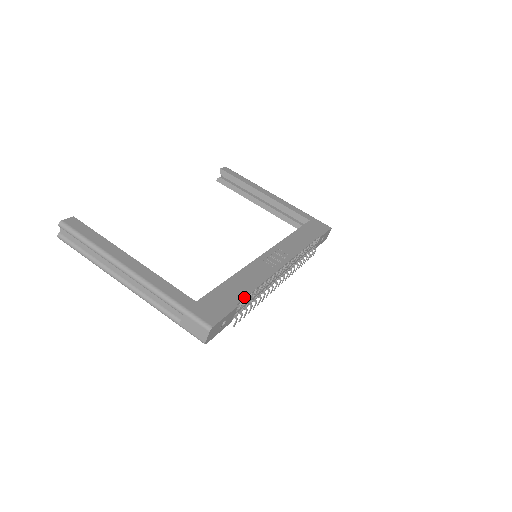
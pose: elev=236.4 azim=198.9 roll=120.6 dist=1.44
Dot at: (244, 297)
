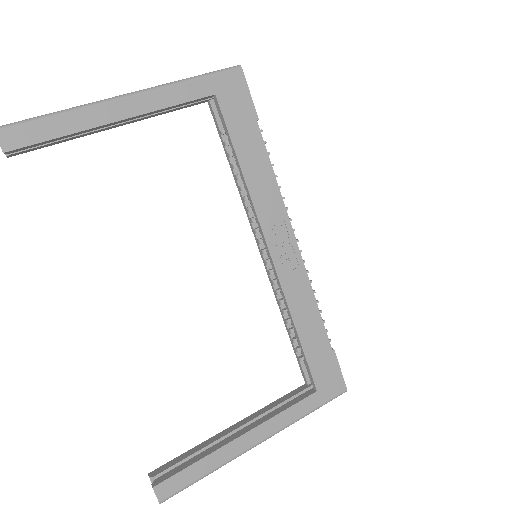
Dot at: (326, 335)
